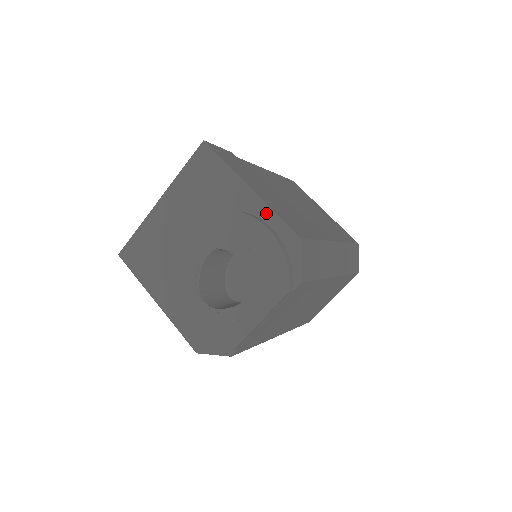
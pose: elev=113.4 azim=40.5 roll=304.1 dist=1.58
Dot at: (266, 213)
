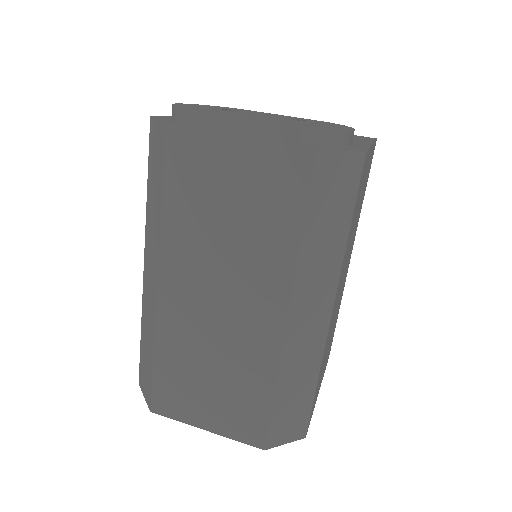
Dot at: (362, 145)
